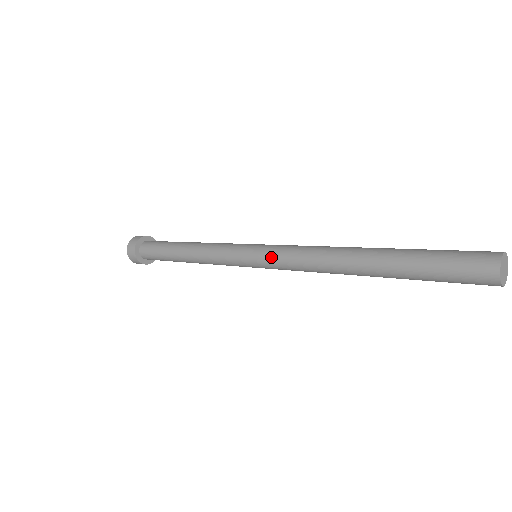
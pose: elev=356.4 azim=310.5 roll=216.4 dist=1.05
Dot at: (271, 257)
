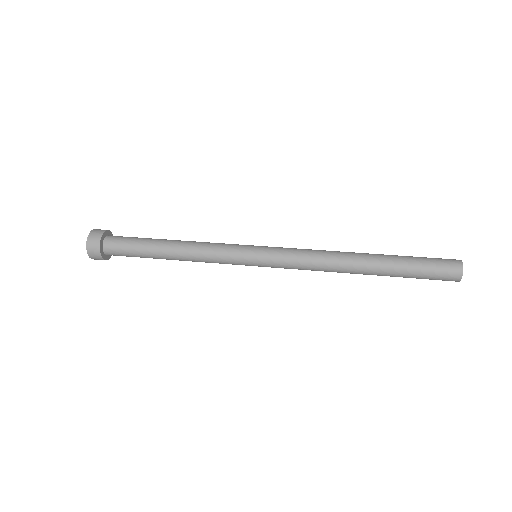
Dot at: (280, 259)
